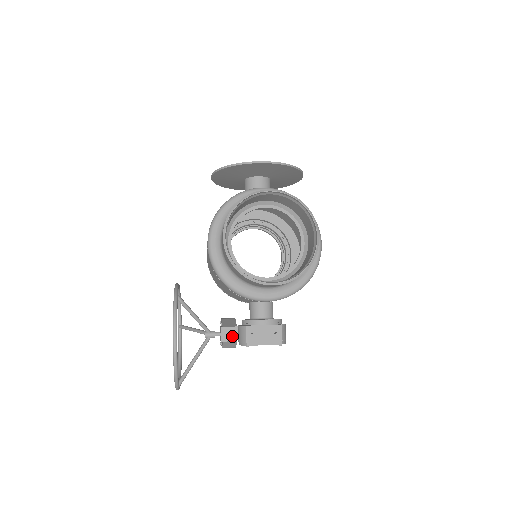
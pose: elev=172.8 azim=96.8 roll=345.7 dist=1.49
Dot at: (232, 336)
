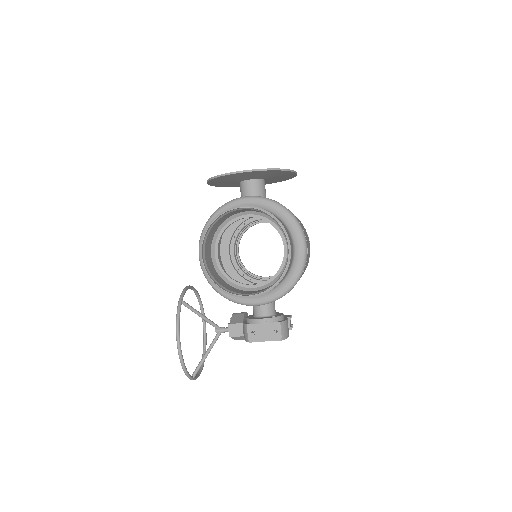
Dot at: (239, 332)
